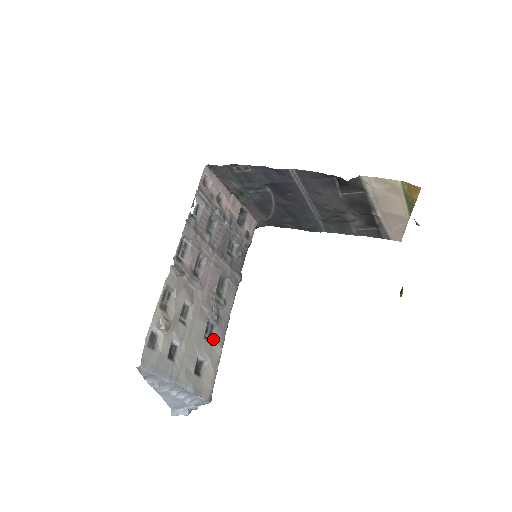
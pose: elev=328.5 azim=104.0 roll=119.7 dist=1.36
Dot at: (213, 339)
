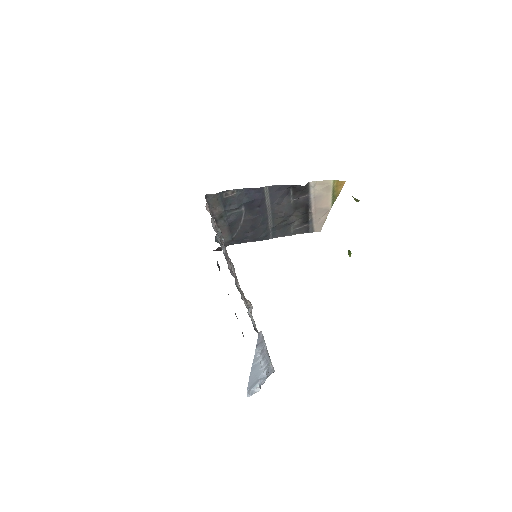
Dot at: occluded
